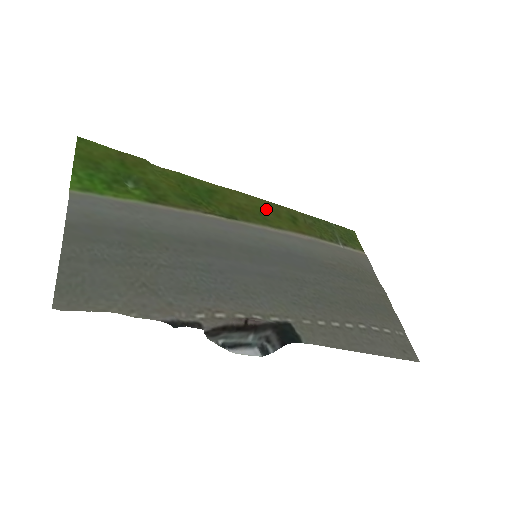
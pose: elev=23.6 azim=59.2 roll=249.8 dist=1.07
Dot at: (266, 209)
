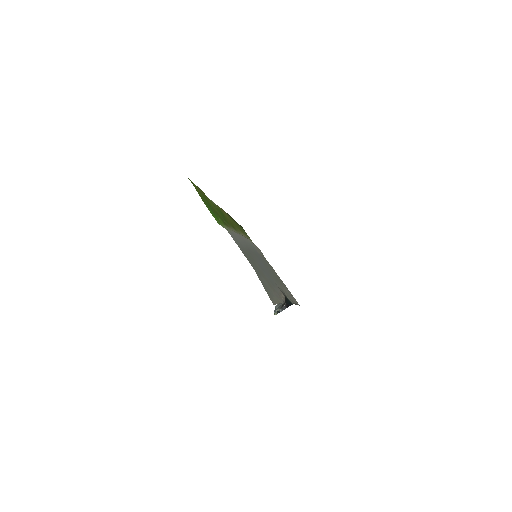
Dot at: (231, 220)
